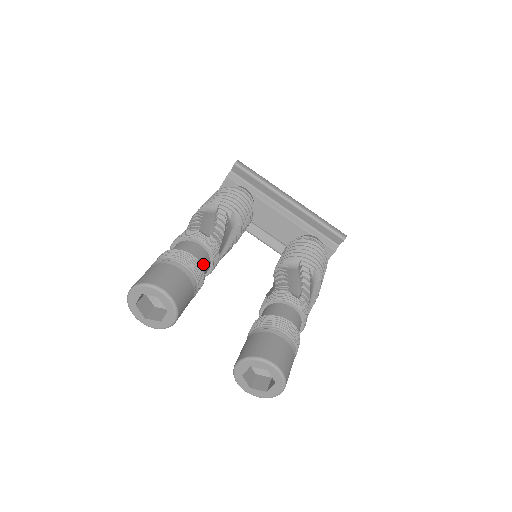
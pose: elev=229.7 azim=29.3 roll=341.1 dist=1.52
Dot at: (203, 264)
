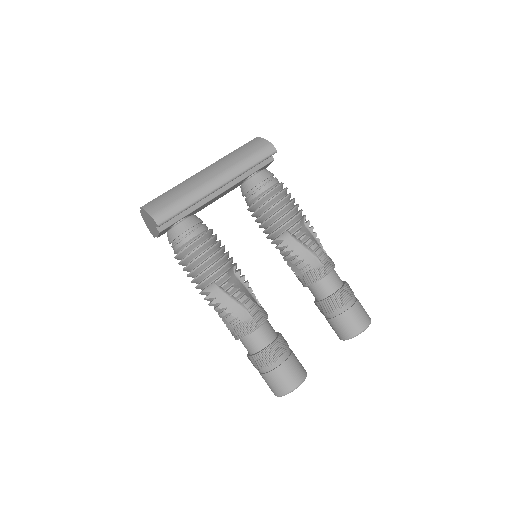
Dot at: (272, 332)
